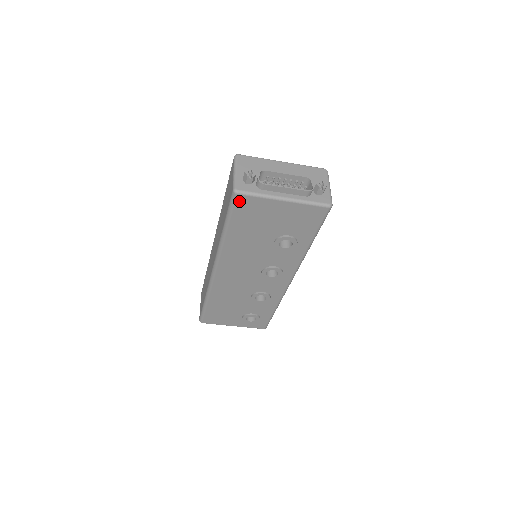
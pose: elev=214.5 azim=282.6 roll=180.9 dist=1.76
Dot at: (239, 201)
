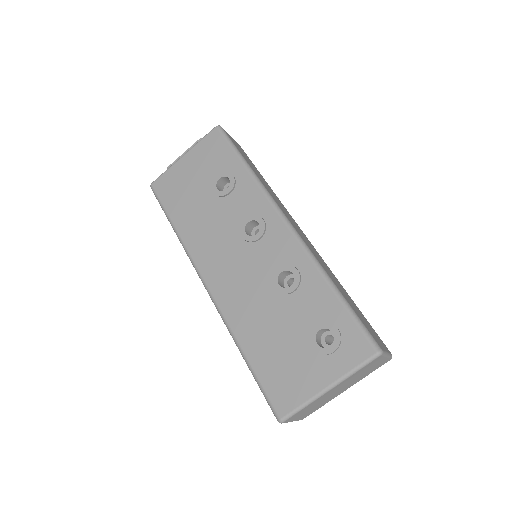
Dot at: (158, 188)
